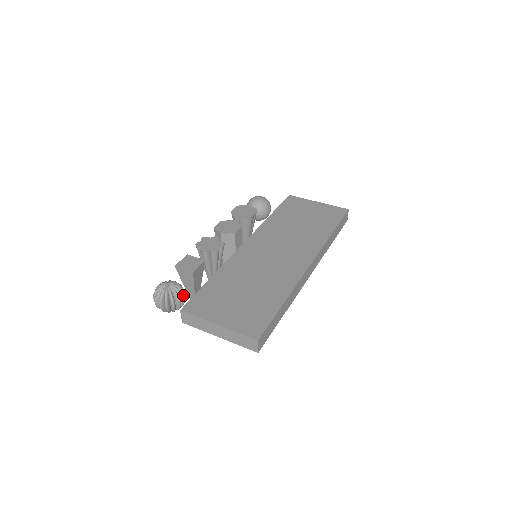
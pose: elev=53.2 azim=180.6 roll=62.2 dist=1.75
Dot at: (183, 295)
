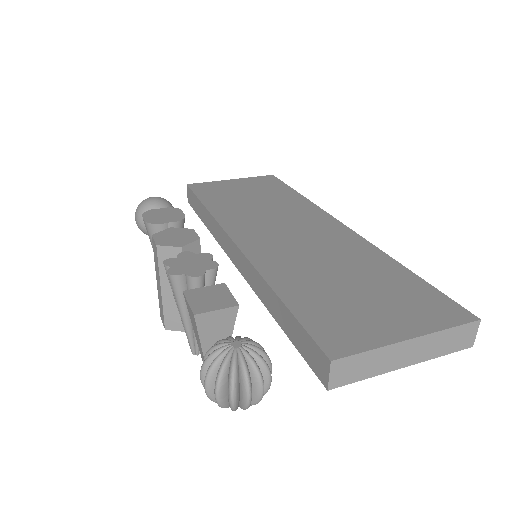
Dot at: occluded
